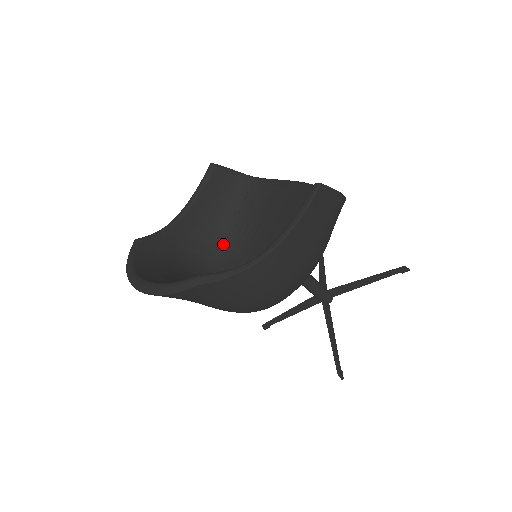
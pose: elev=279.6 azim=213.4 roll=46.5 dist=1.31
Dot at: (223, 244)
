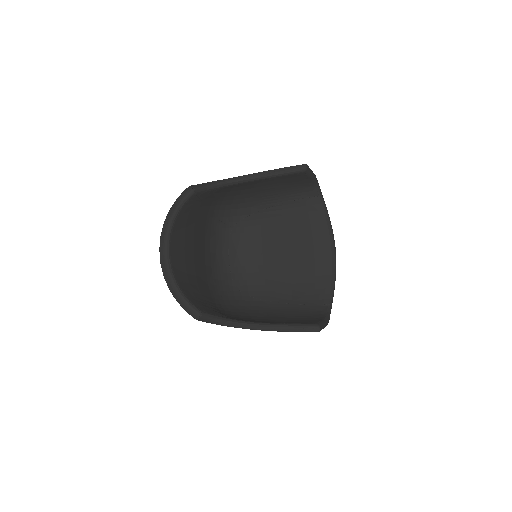
Dot at: (250, 209)
